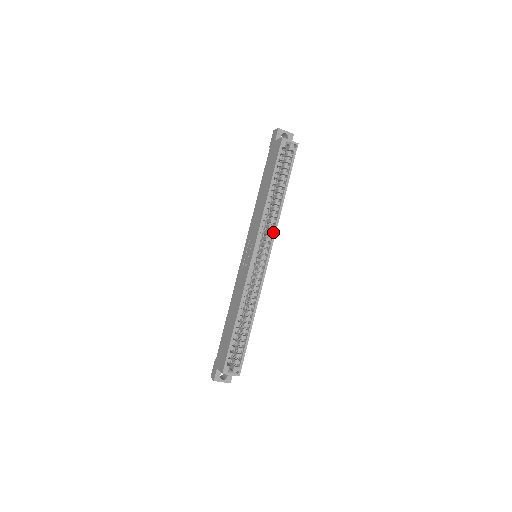
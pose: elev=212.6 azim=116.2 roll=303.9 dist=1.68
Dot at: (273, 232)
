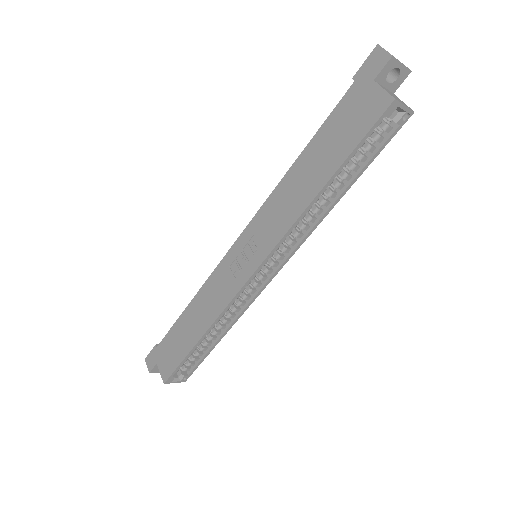
Dot at: (298, 243)
